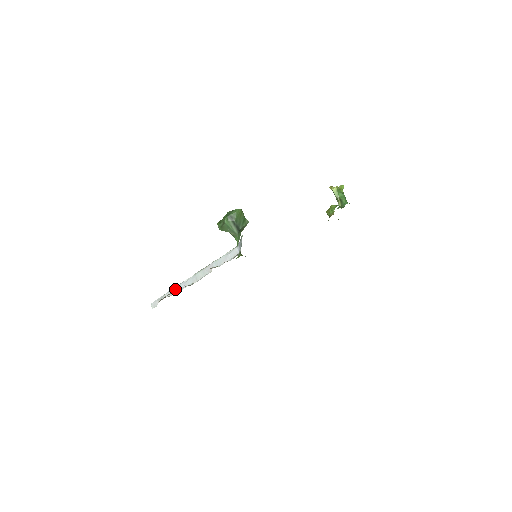
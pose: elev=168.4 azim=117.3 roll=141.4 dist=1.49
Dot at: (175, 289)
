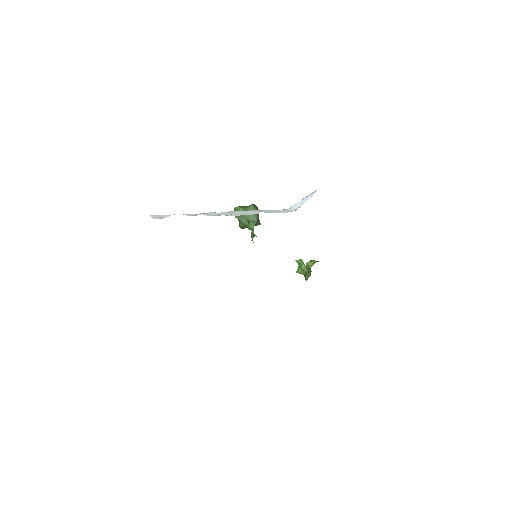
Dot at: (200, 213)
